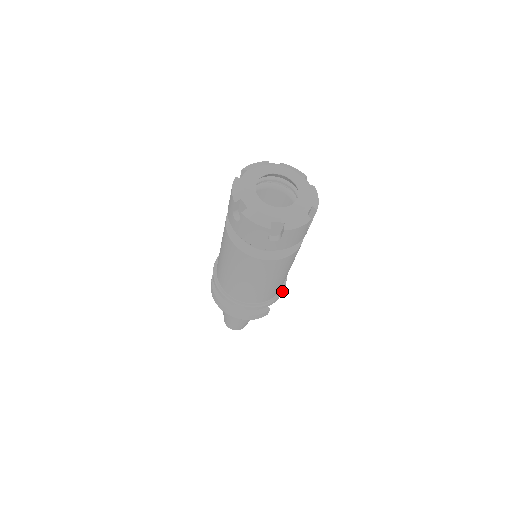
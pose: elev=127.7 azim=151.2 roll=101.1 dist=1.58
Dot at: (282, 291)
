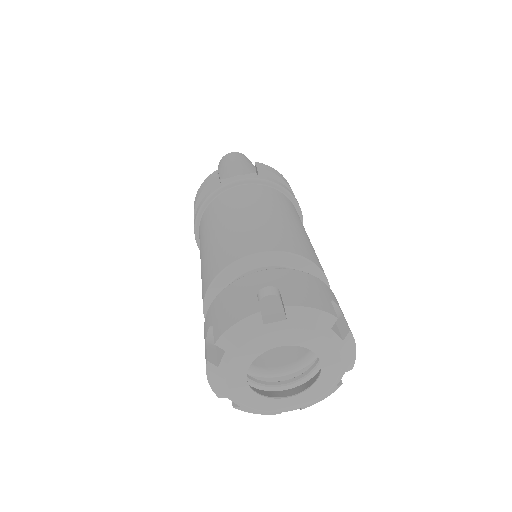
Dot at: occluded
